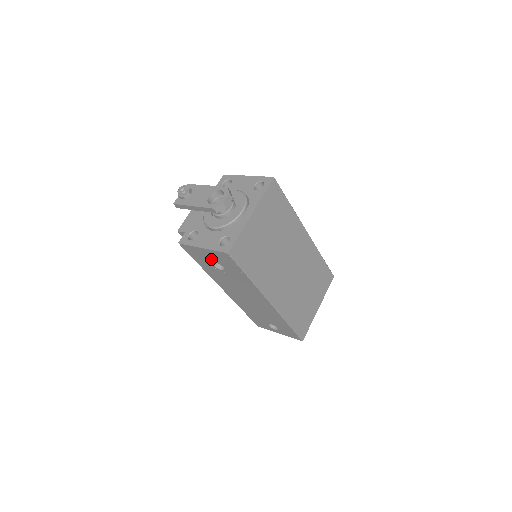
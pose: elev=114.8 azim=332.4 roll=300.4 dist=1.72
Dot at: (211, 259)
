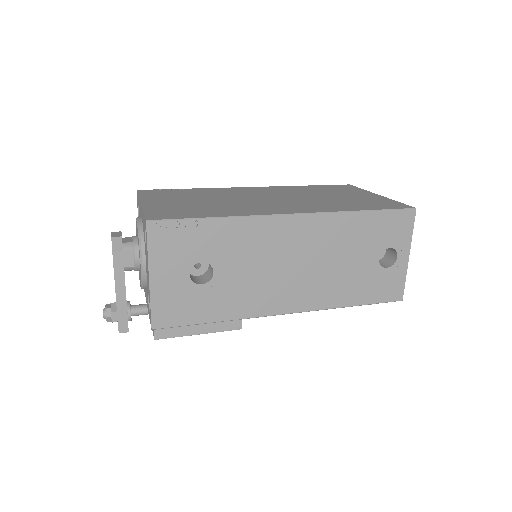
Dot at: (181, 278)
